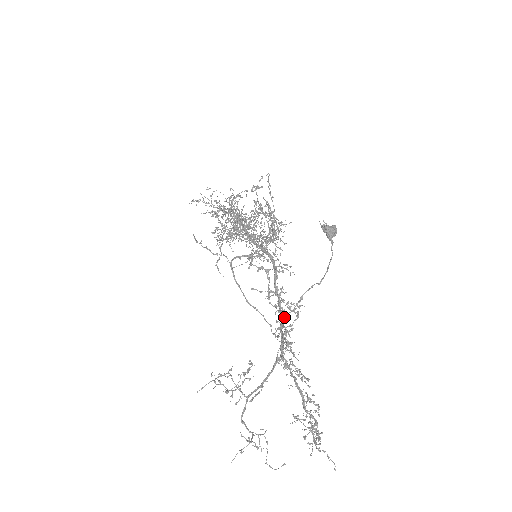
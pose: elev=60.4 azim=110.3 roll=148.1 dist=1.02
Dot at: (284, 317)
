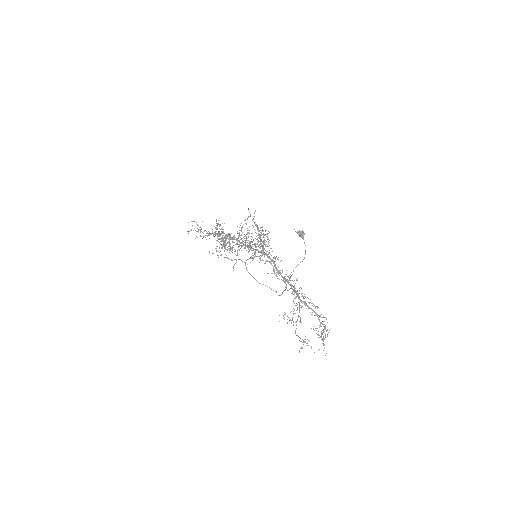
Dot at: (286, 284)
